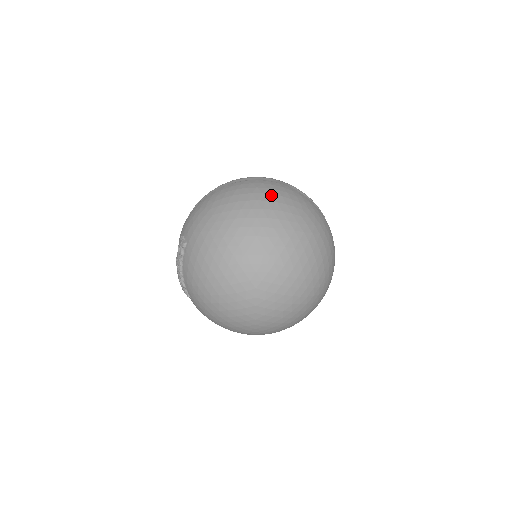
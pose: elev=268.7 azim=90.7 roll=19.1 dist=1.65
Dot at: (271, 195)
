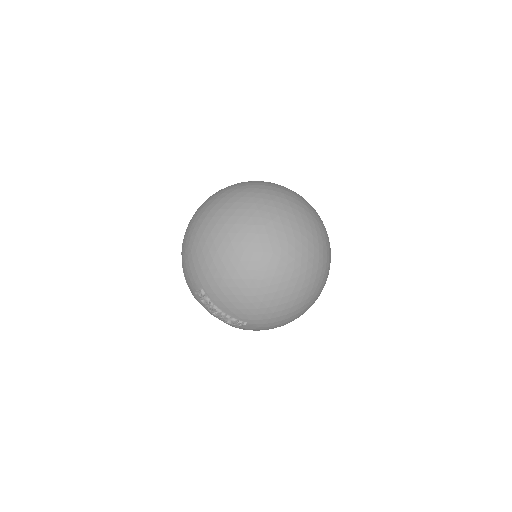
Dot at: (215, 200)
